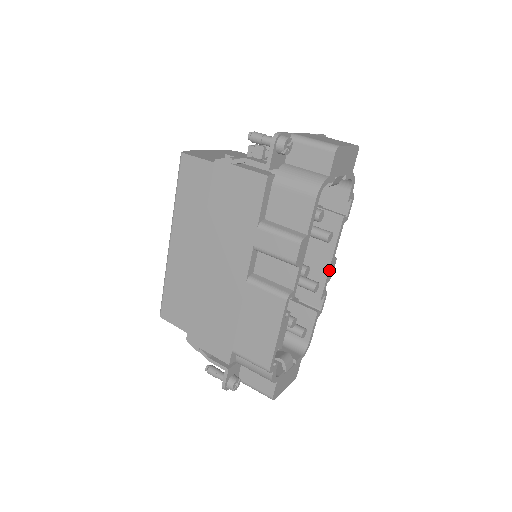
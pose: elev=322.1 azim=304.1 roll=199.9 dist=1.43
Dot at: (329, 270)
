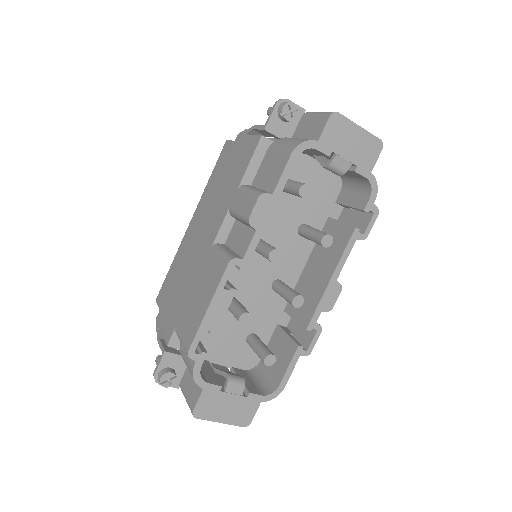
Dot at: (325, 293)
